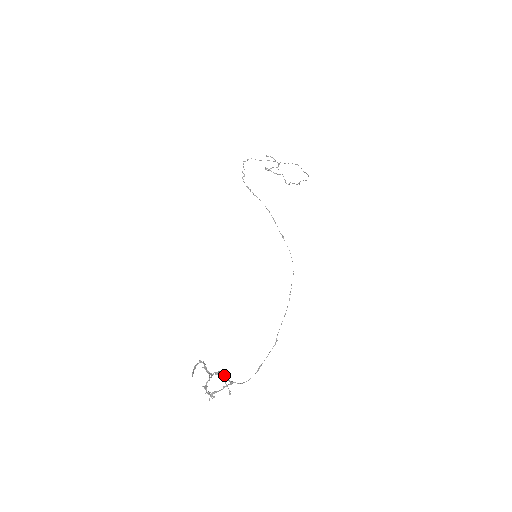
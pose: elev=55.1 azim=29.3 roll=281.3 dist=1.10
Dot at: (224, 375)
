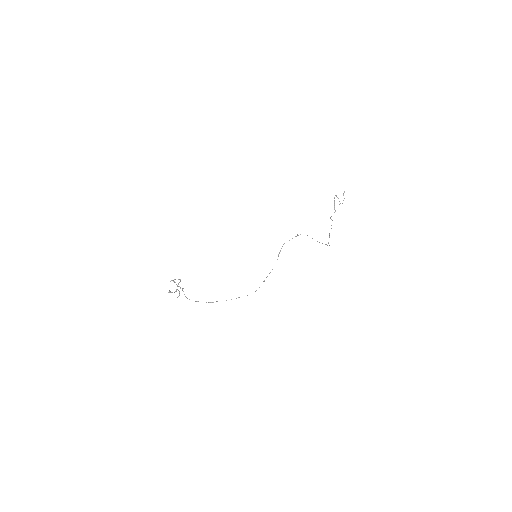
Dot at: occluded
